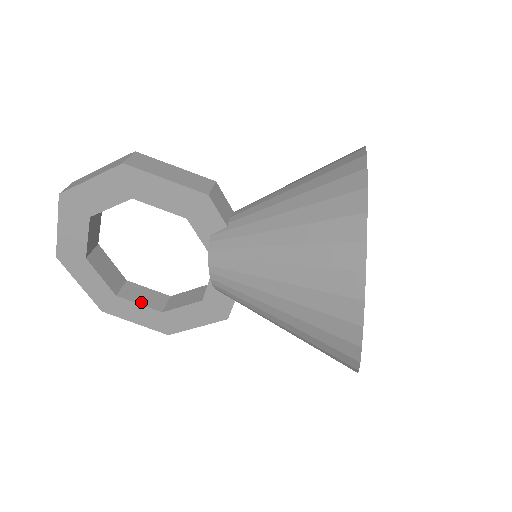
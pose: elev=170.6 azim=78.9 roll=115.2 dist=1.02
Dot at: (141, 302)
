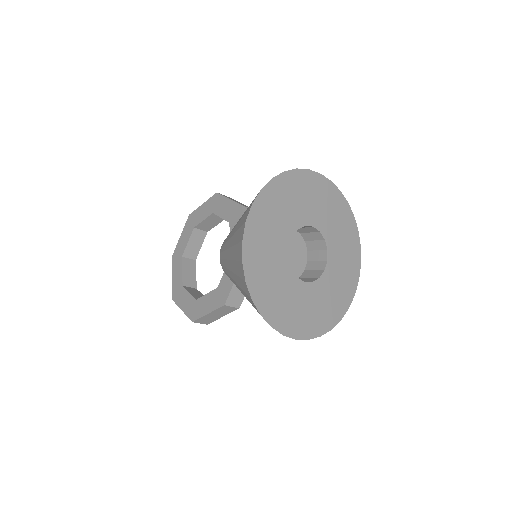
Dot at: (191, 293)
